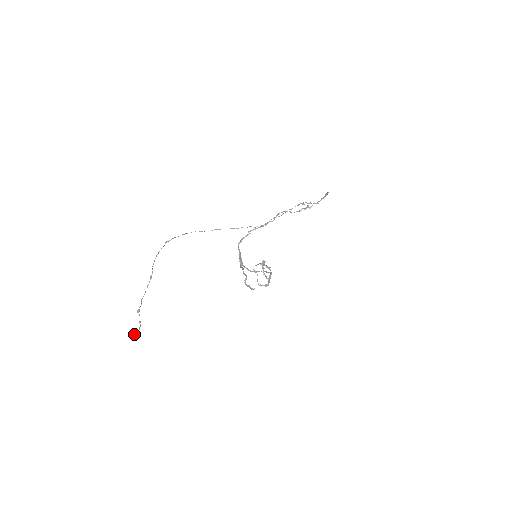
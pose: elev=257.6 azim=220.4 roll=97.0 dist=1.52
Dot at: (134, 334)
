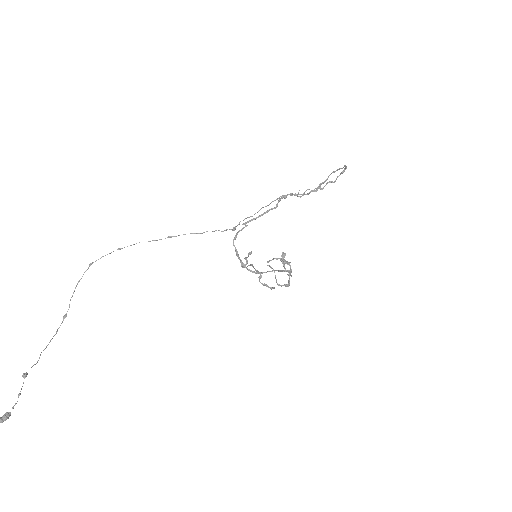
Dot at: (2, 417)
